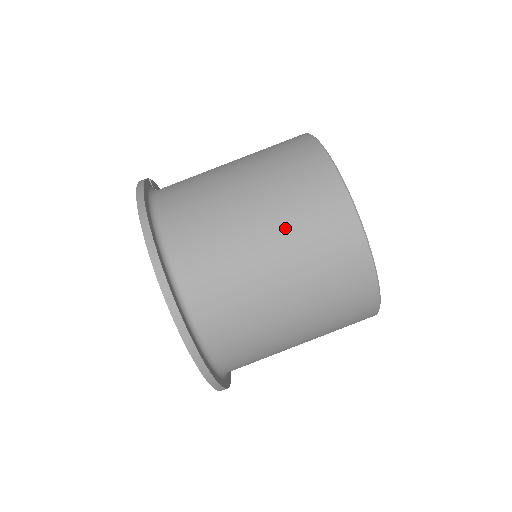
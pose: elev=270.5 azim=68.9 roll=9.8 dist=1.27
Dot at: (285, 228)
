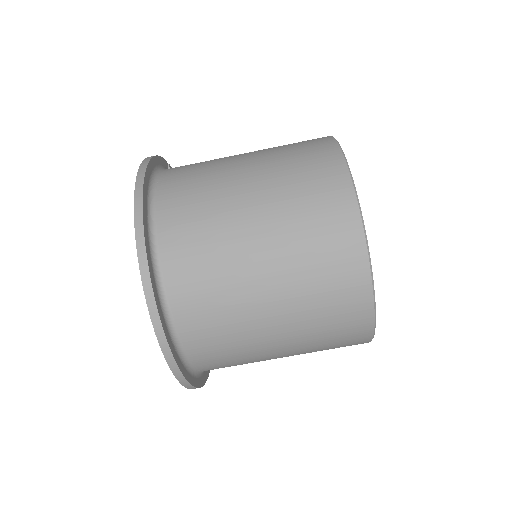
Dot at: (277, 200)
